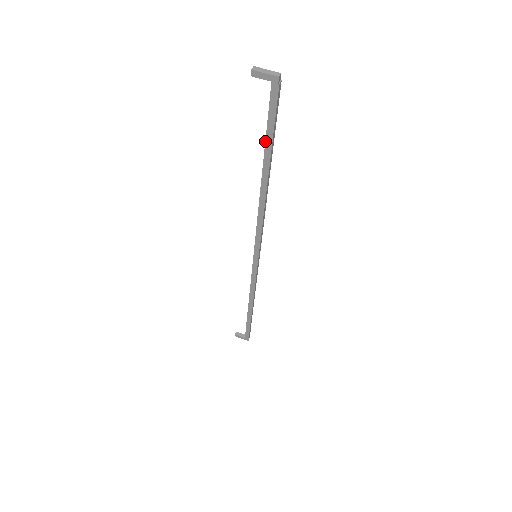
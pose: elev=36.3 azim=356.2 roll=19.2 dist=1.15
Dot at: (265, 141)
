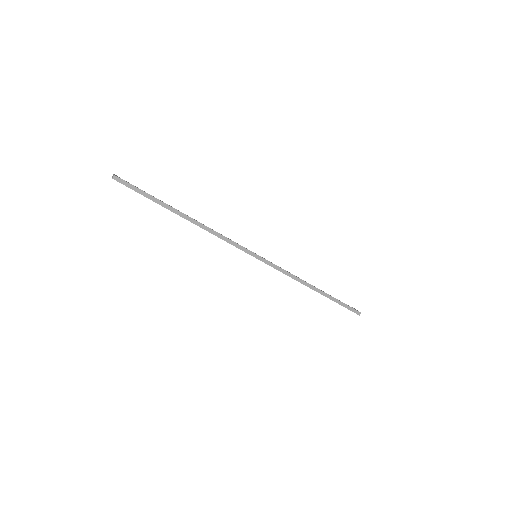
Dot at: (155, 202)
